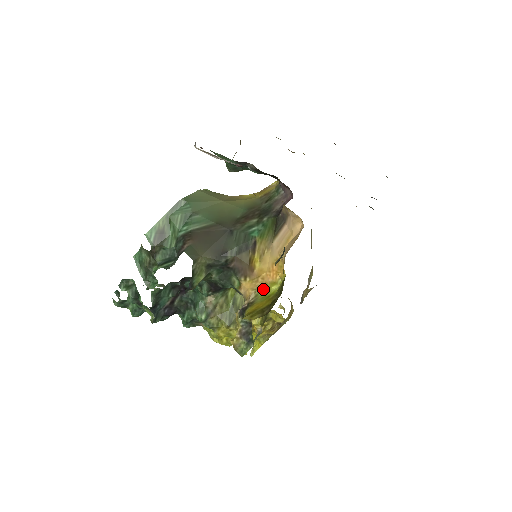
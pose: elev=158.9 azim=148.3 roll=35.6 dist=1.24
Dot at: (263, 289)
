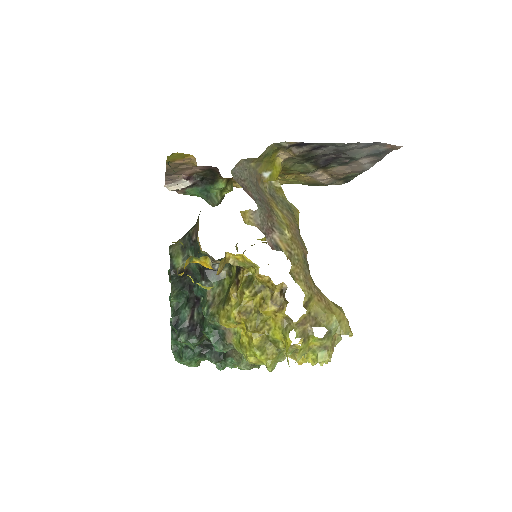
Dot at: occluded
